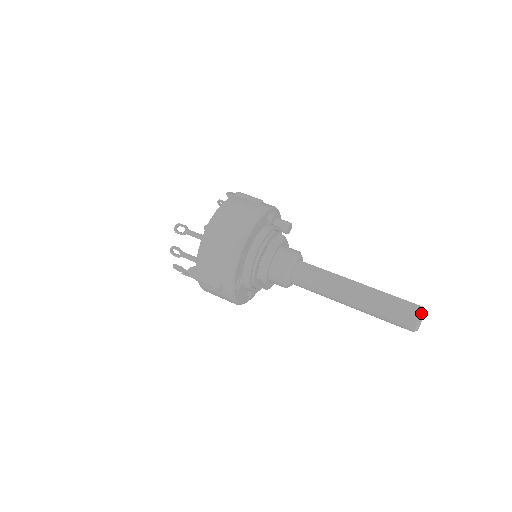
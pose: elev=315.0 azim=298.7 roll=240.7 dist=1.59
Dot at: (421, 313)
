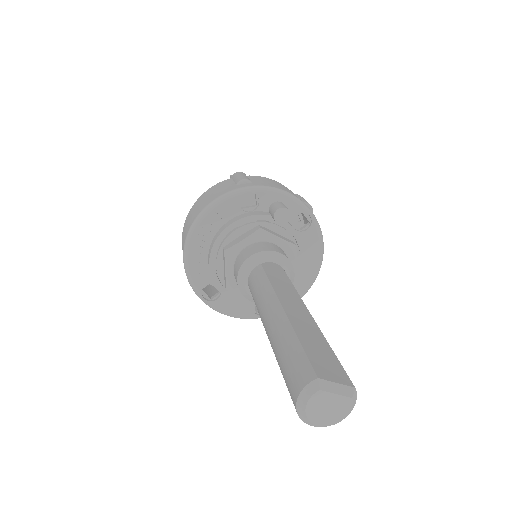
Dot at: (303, 390)
